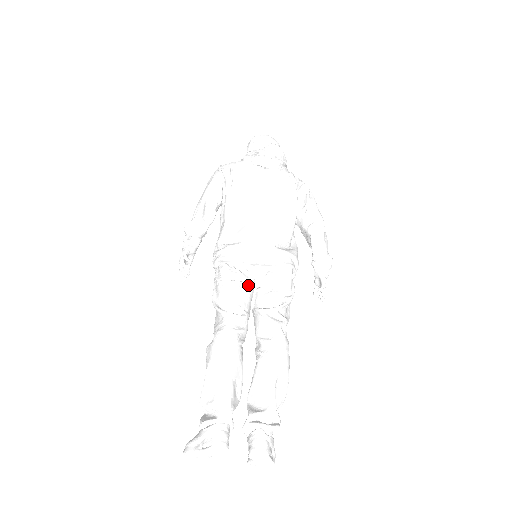
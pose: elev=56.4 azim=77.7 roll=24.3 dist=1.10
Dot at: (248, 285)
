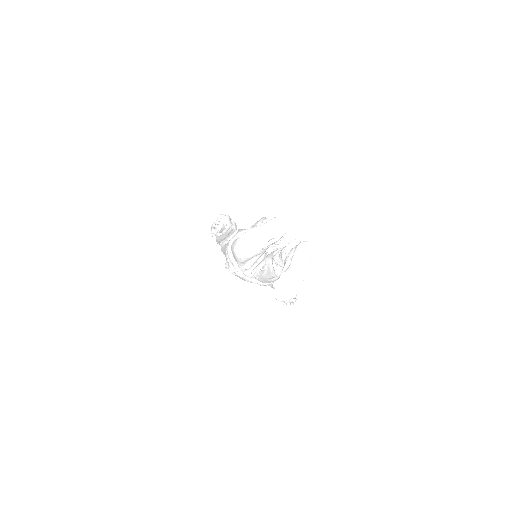
Dot at: occluded
